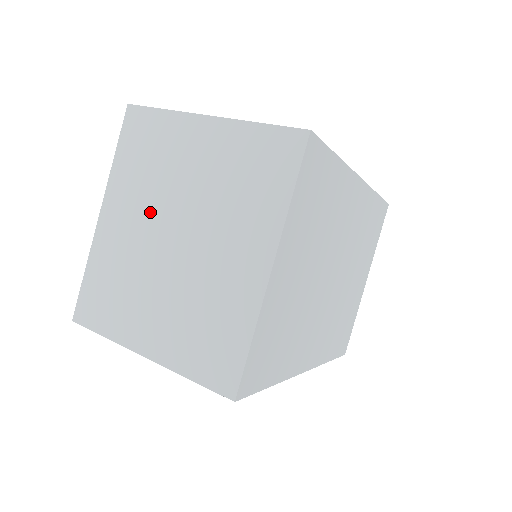
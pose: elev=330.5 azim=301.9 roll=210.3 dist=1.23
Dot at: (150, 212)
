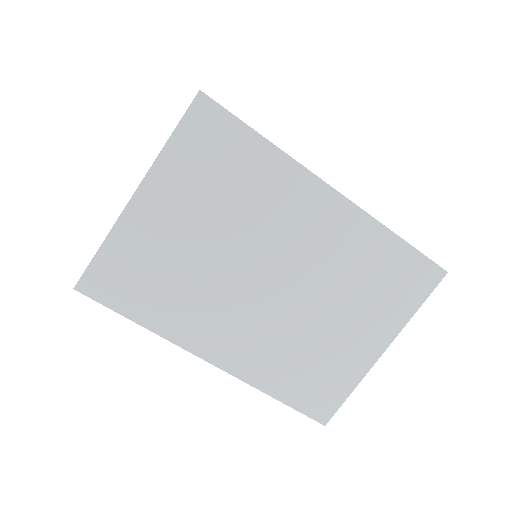
Dot at: occluded
